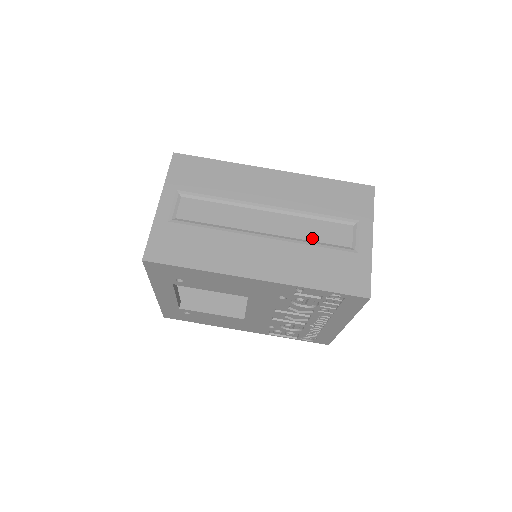
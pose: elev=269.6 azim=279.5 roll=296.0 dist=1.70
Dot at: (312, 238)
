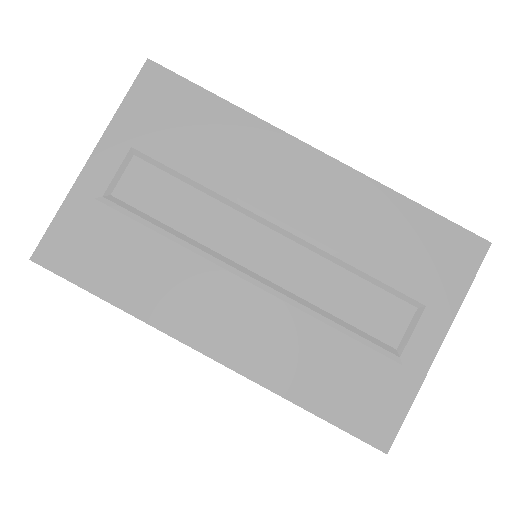
Dot at: (334, 309)
